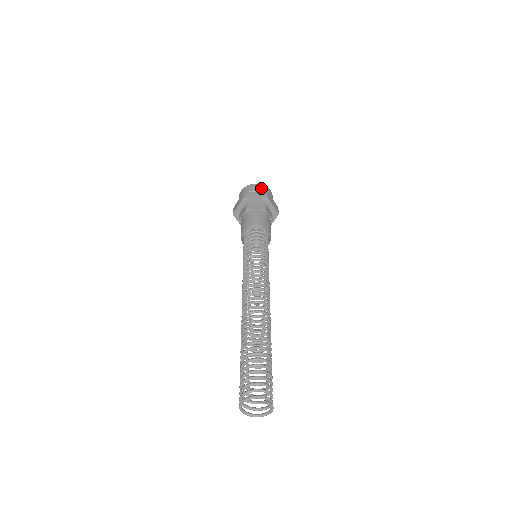
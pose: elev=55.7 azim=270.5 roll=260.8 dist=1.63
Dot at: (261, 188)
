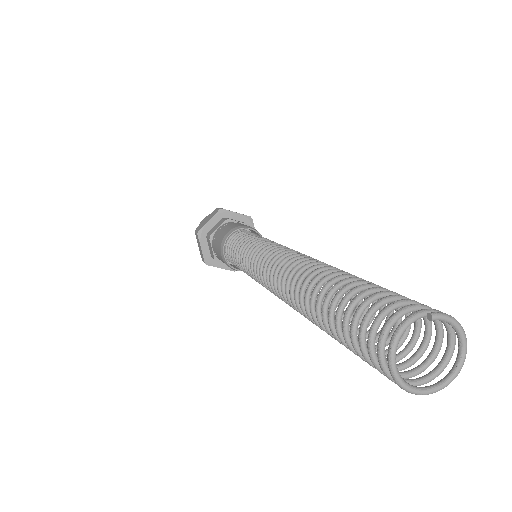
Dot at: occluded
